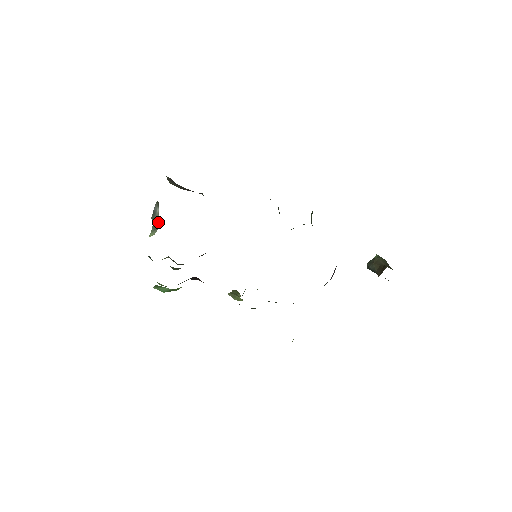
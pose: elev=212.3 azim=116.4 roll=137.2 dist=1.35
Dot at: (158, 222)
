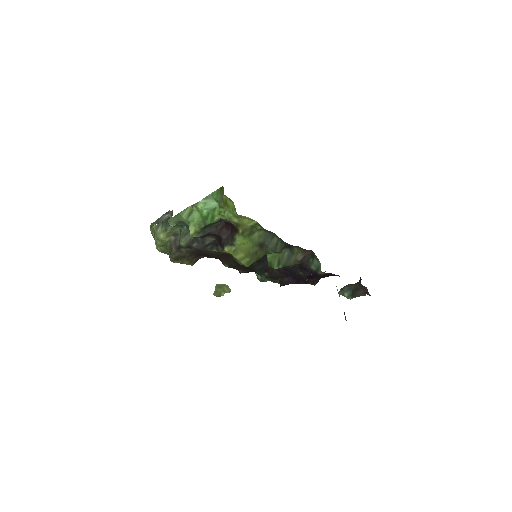
Dot at: occluded
